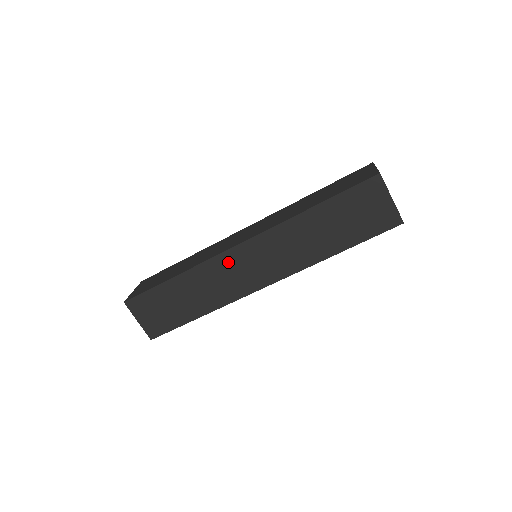
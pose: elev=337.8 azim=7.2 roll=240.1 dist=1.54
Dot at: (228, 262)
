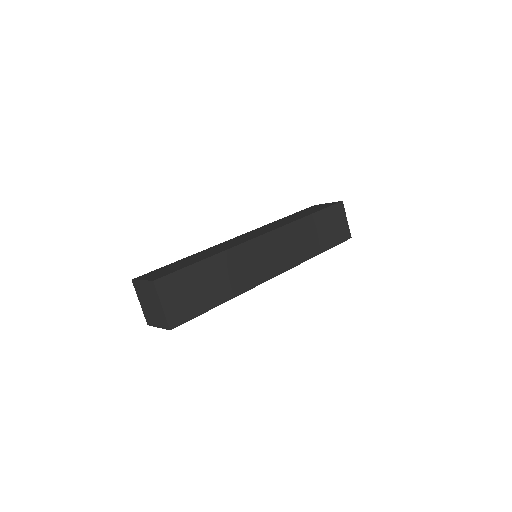
Dot at: (254, 249)
